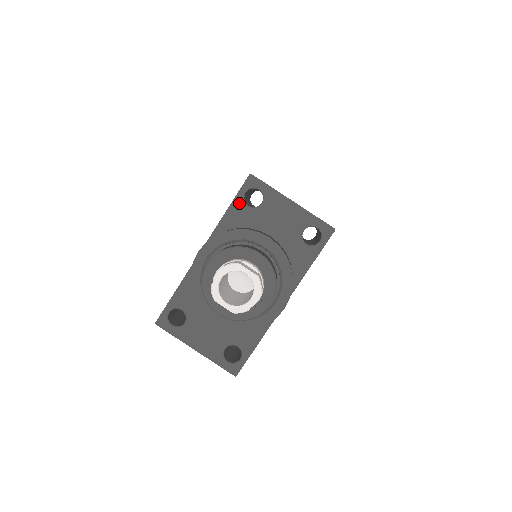
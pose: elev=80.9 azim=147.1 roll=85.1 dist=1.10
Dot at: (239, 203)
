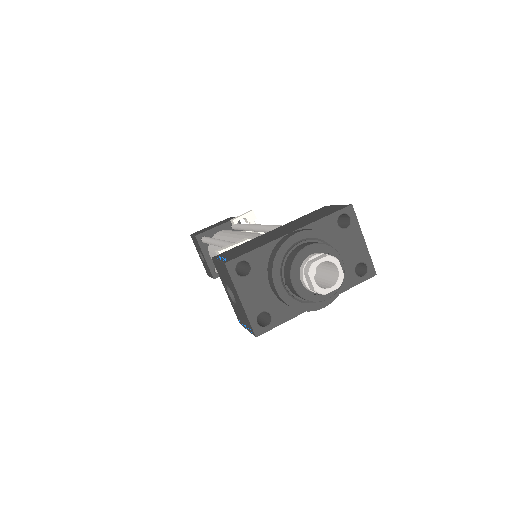
Dot at: (334, 218)
